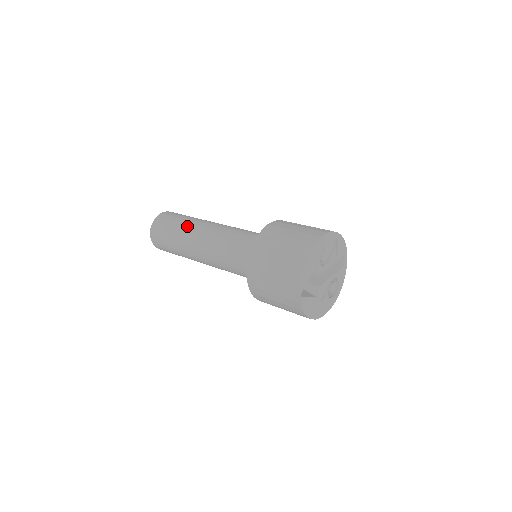
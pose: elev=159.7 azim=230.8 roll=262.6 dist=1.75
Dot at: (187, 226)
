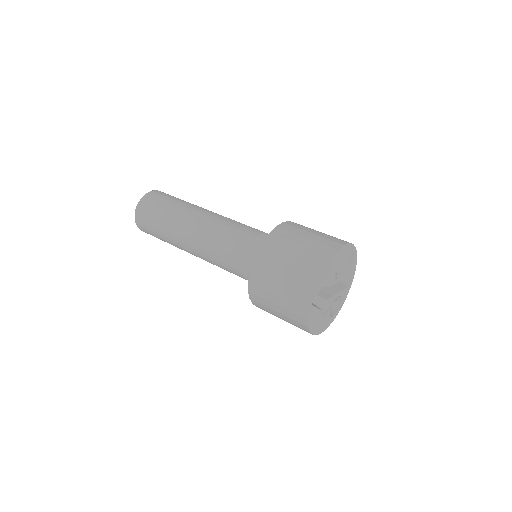
Dot at: (183, 209)
